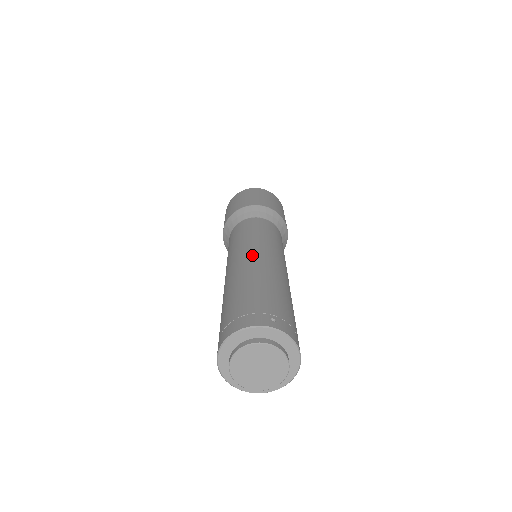
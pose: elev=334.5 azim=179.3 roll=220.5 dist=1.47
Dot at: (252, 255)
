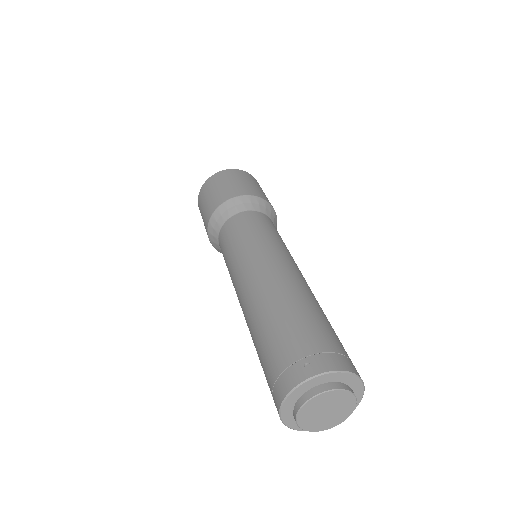
Dot at: (249, 280)
